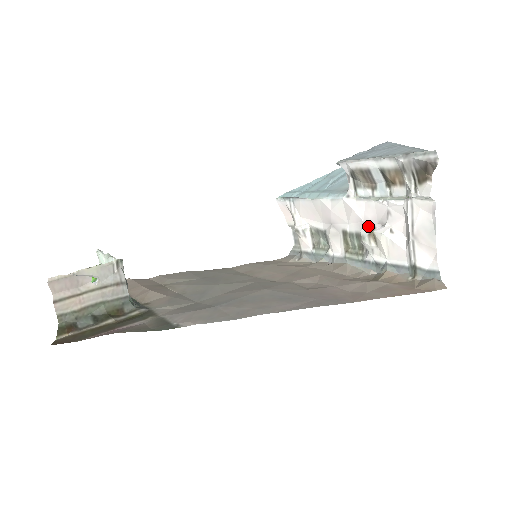
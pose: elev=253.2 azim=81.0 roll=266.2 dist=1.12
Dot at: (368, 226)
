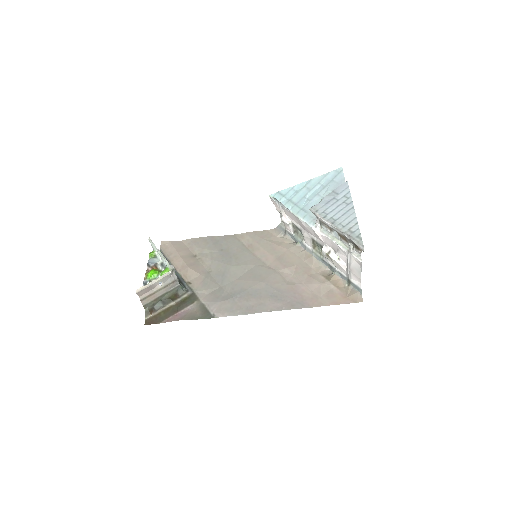
Dot at: (326, 248)
